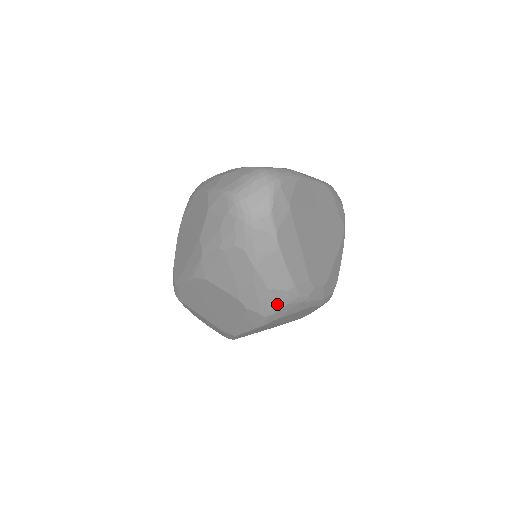
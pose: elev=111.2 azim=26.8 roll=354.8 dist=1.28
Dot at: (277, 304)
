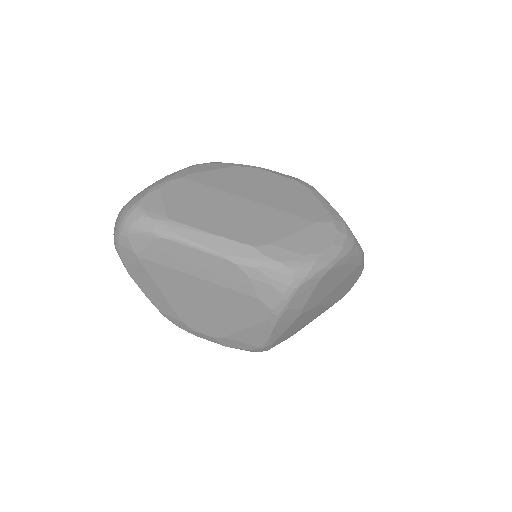
Dot at: occluded
